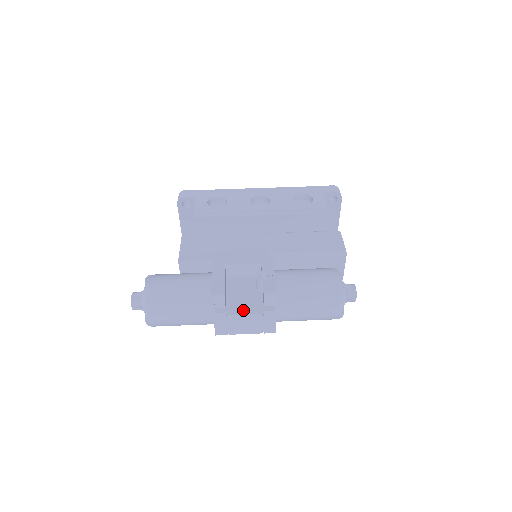
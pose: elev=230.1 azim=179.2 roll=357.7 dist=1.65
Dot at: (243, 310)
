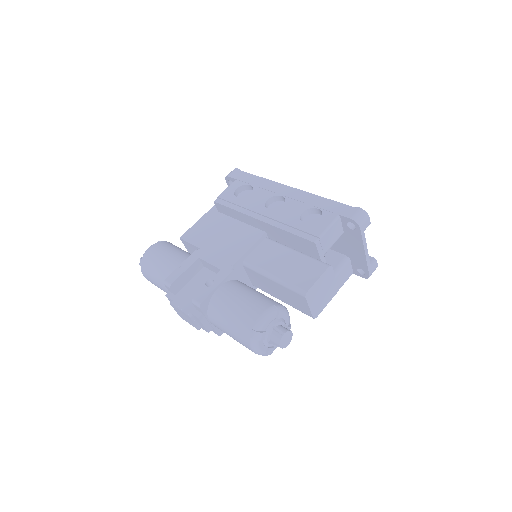
Dot at: (181, 304)
